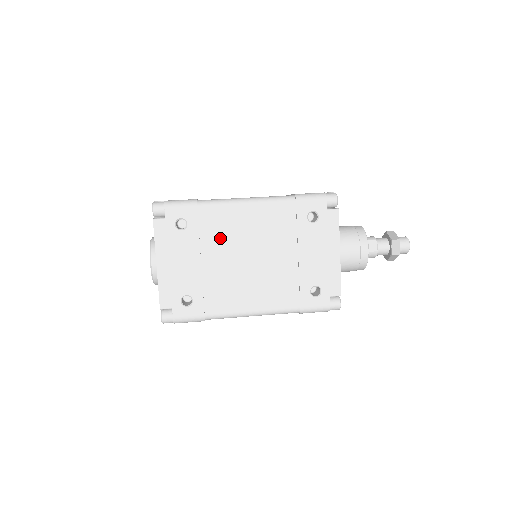
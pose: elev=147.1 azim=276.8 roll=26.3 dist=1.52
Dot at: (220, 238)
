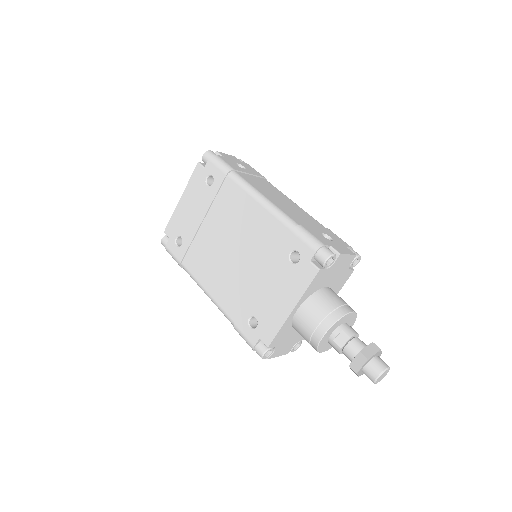
Dot at: (224, 213)
